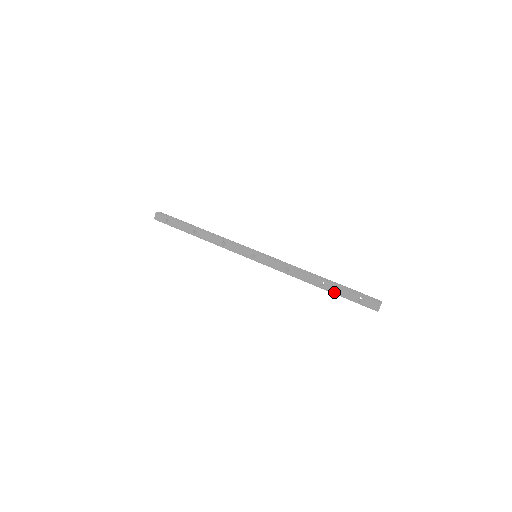
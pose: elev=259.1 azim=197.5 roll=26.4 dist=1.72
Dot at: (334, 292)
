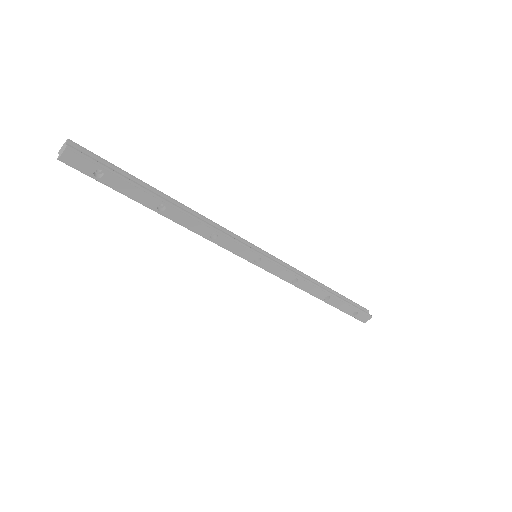
Dot at: (335, 306)
